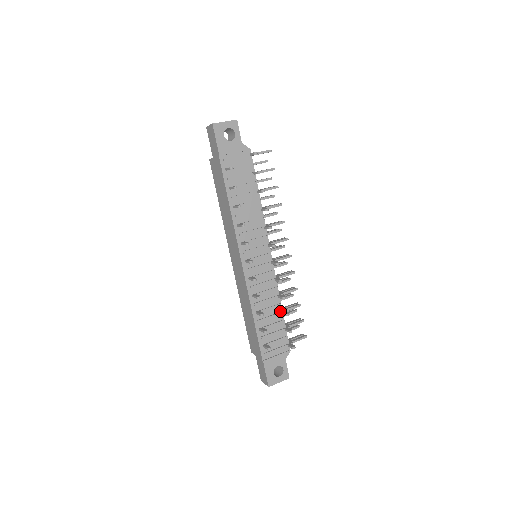
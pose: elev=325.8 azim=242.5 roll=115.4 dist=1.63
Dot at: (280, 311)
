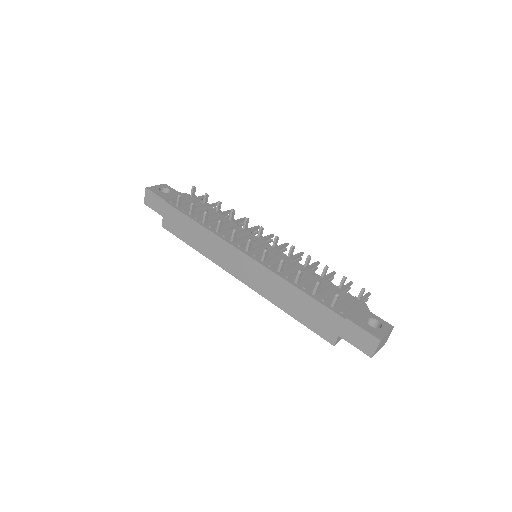
Dot at: (319, 278)
